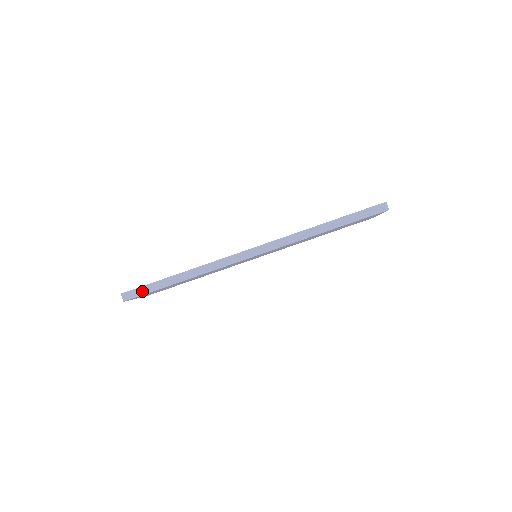
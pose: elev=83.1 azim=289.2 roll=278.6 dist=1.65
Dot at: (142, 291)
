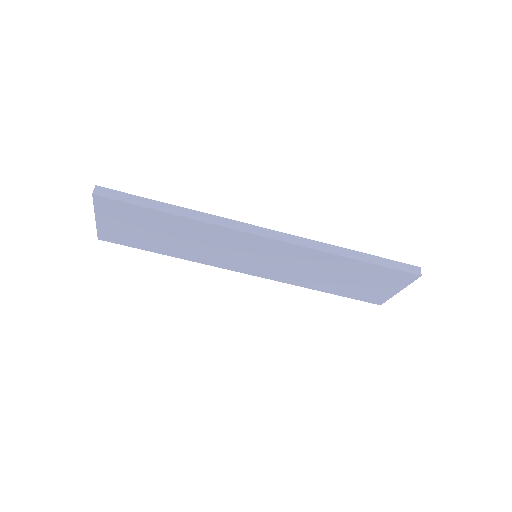
Dot at: (122, 197)
